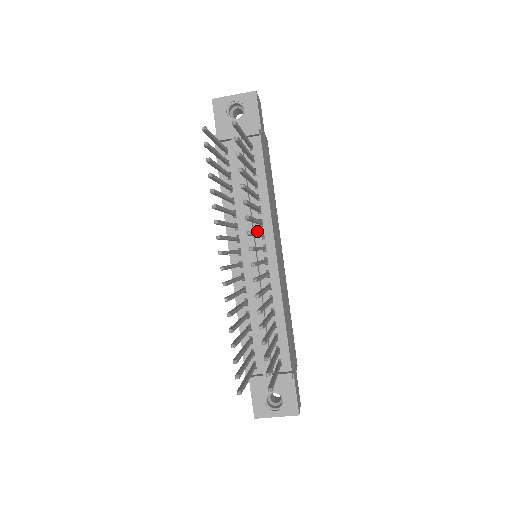
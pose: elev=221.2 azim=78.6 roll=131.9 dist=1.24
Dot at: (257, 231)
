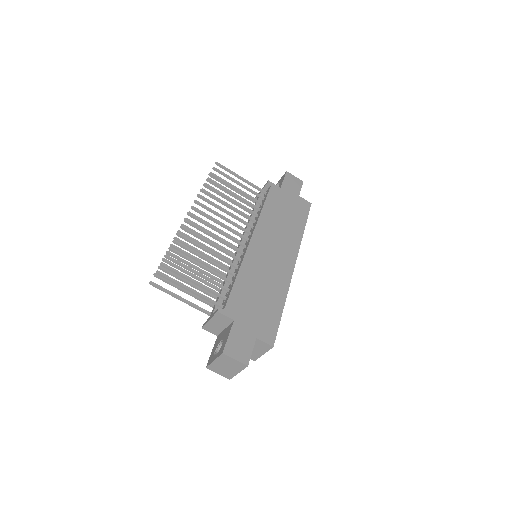
Dot at: occluded
